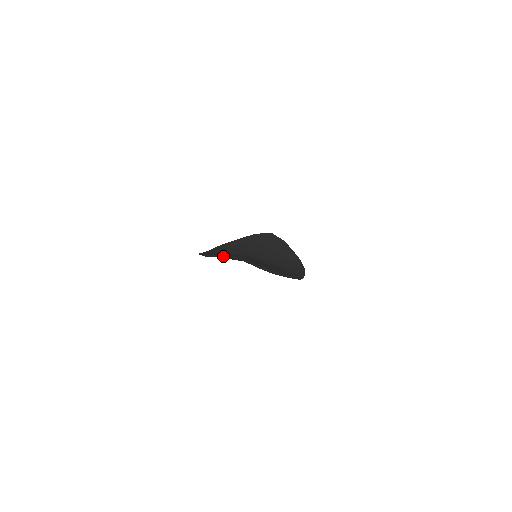
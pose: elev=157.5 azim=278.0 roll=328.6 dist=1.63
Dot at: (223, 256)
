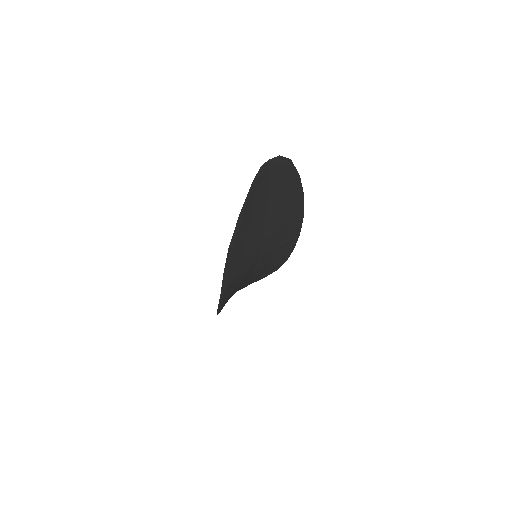
Dot at: (260, 168)
